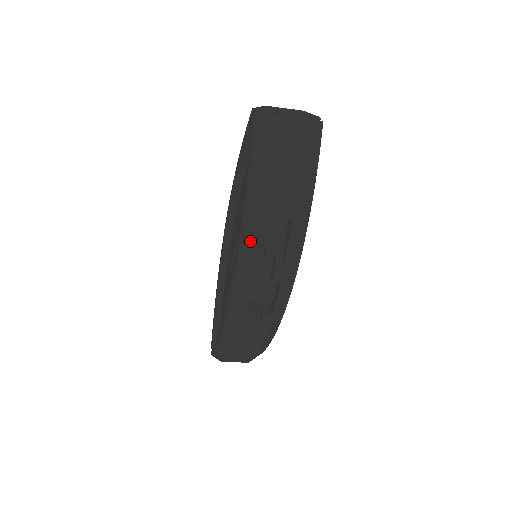
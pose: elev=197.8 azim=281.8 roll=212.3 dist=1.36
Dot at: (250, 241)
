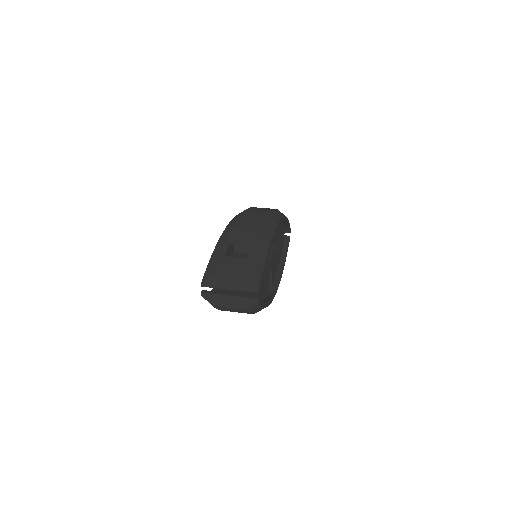
Dot at: occluded
